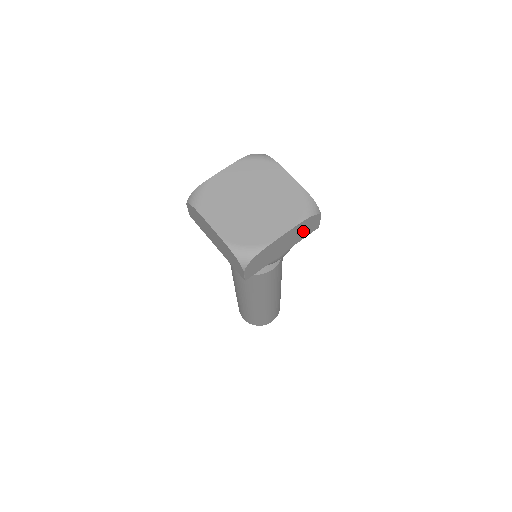
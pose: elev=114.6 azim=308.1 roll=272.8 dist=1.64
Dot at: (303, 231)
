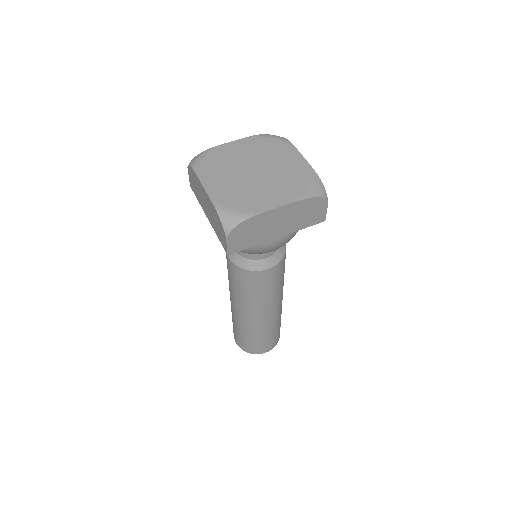
Dot at: (304, 216)
